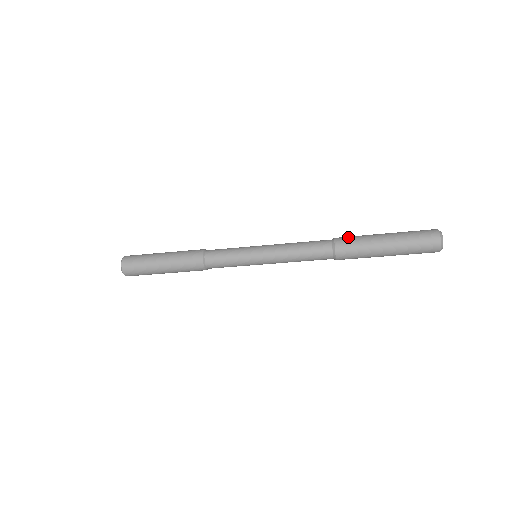
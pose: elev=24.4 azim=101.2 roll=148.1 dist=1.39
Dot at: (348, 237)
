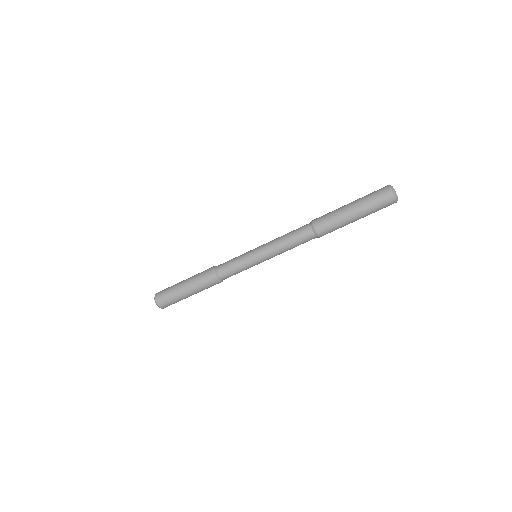
Dot at: occluded
